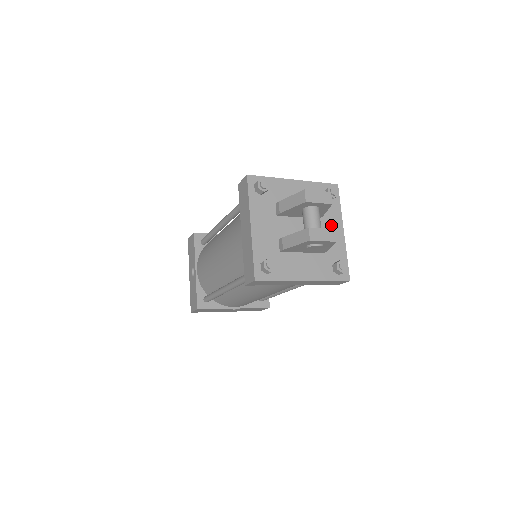
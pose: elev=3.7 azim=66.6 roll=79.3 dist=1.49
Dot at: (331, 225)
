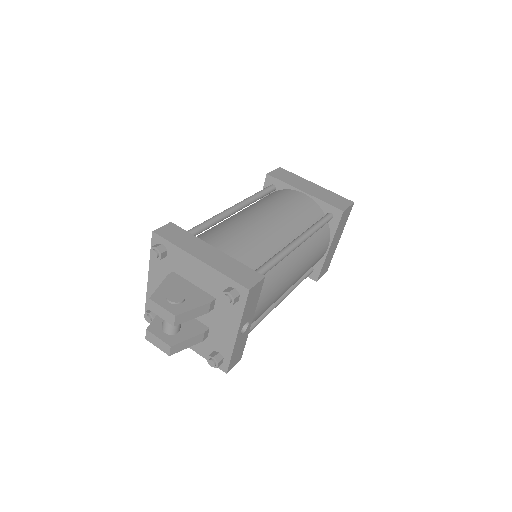
Dot at: (225, 321)
